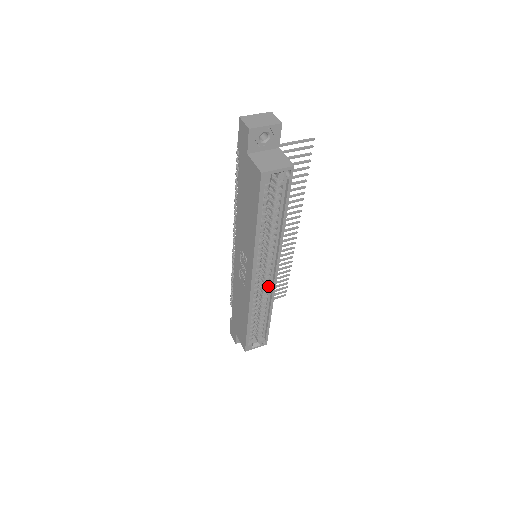
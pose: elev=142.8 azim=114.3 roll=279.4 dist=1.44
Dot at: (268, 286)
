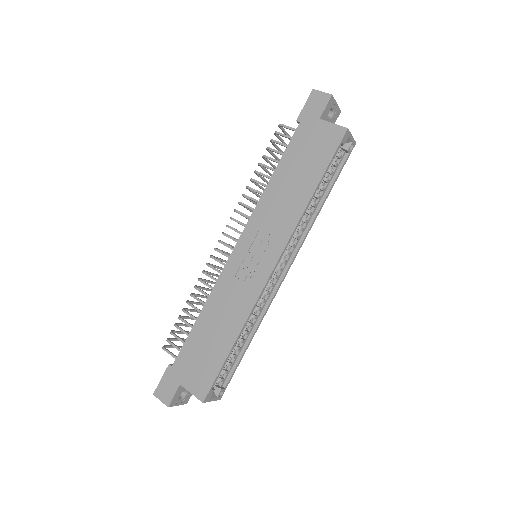
Dot at: (269, 291)
